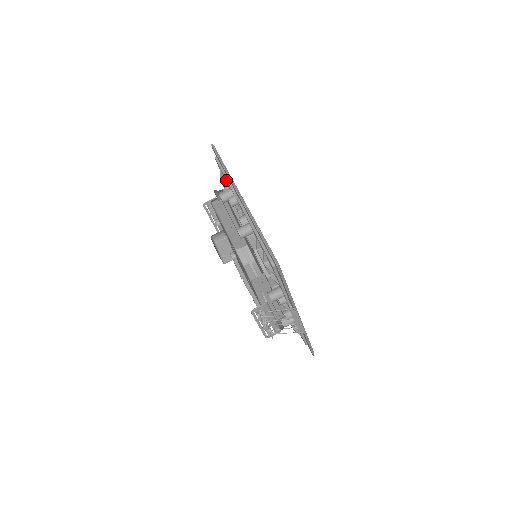
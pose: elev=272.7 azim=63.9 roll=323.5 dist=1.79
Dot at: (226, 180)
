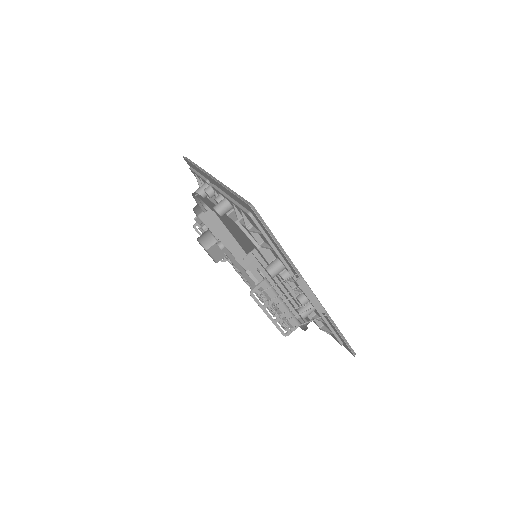
Dot at: (201, 179)
